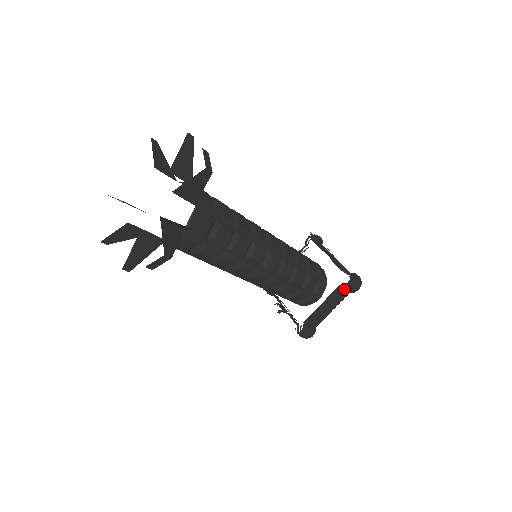
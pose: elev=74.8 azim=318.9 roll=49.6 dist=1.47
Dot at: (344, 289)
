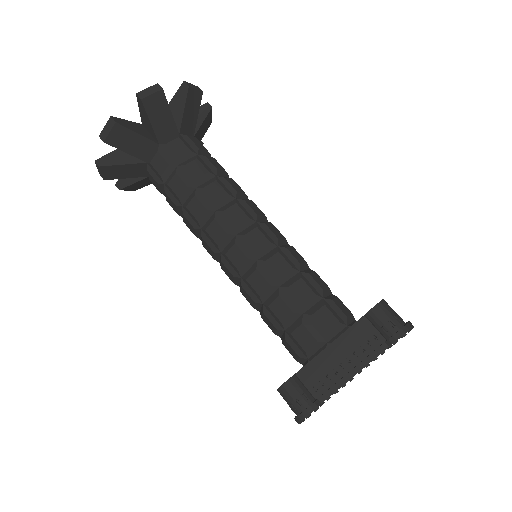
Dot at: (377, 335)
